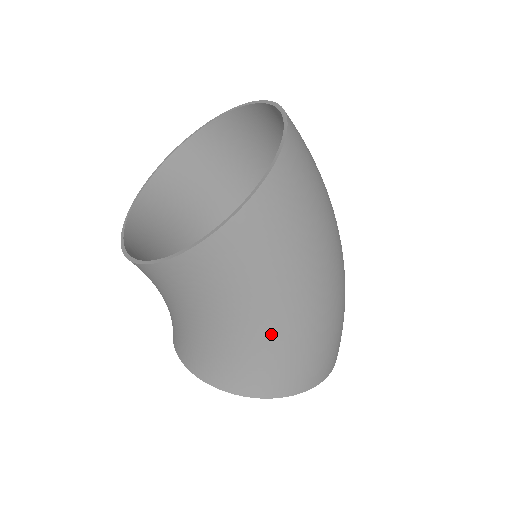
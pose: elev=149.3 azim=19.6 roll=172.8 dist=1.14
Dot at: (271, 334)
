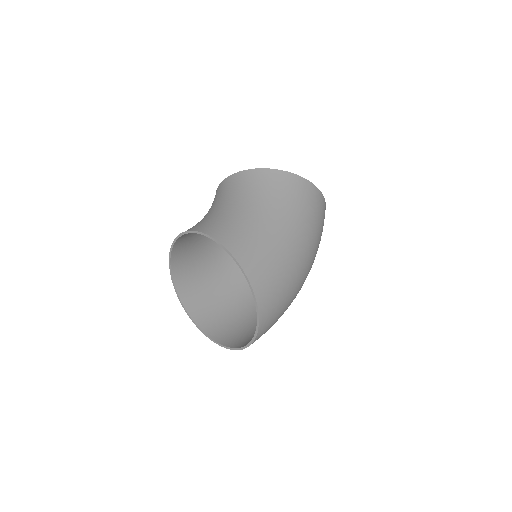
Dot at: (274, 231)
